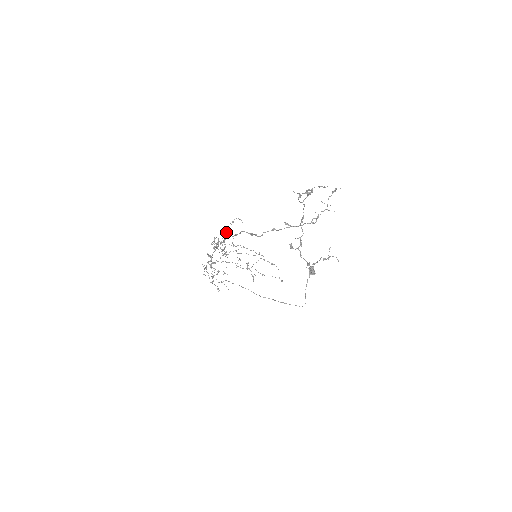
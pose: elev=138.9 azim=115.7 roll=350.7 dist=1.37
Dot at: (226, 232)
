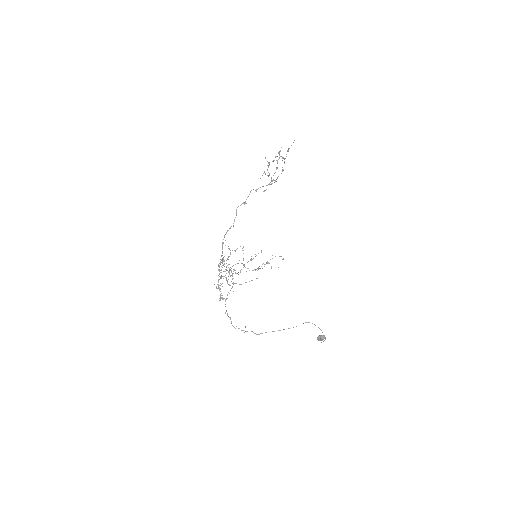
Dot at: occluded
